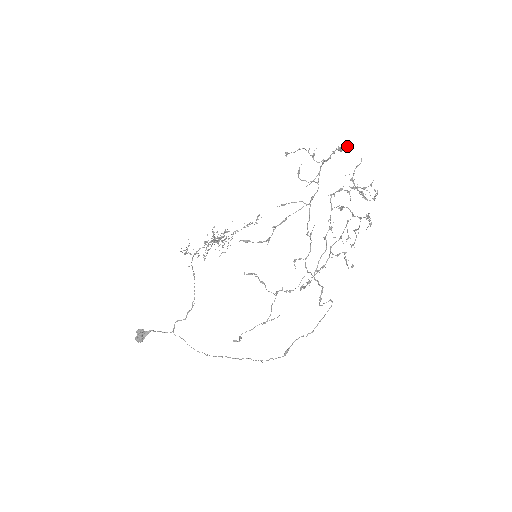
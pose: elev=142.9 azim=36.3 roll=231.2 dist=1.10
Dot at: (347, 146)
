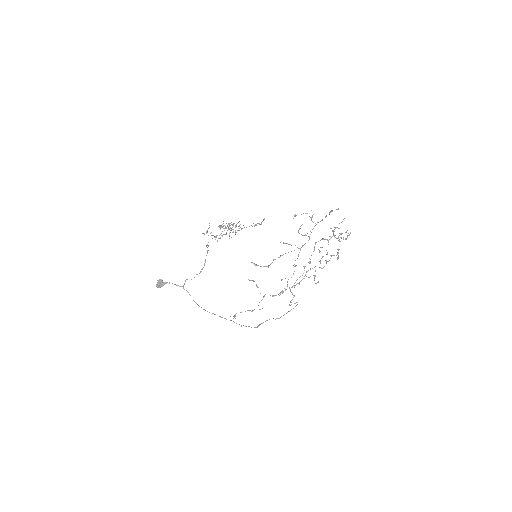
Dot at: (336, 209)
